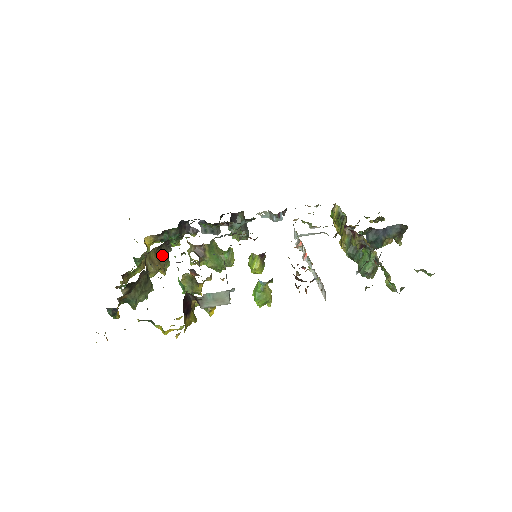
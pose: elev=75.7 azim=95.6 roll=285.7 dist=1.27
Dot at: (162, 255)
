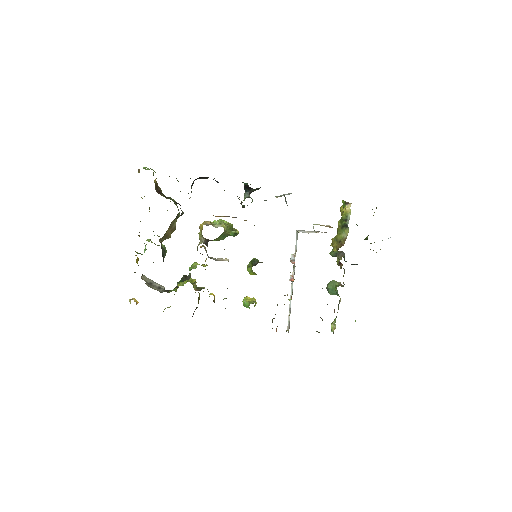
Dot at: (174, 219)
